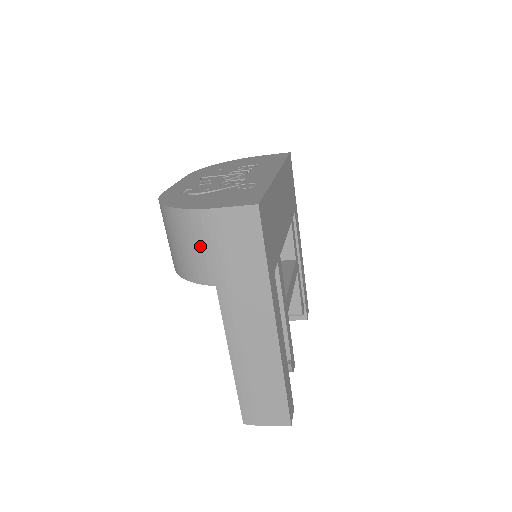
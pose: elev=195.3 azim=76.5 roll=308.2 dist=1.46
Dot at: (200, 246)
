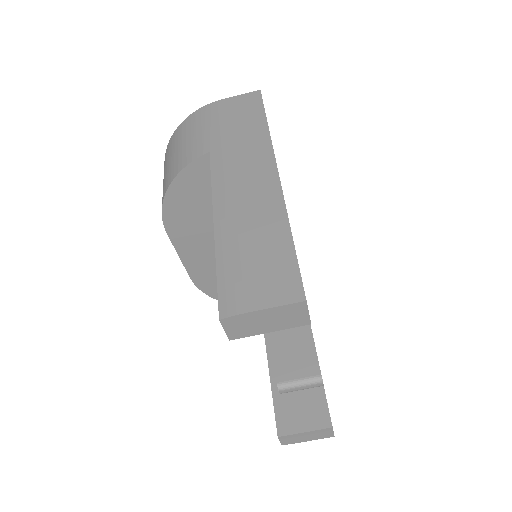
Dot at: (200, 129)
